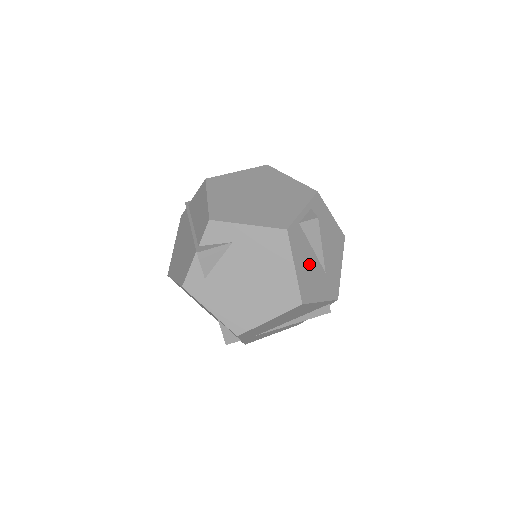
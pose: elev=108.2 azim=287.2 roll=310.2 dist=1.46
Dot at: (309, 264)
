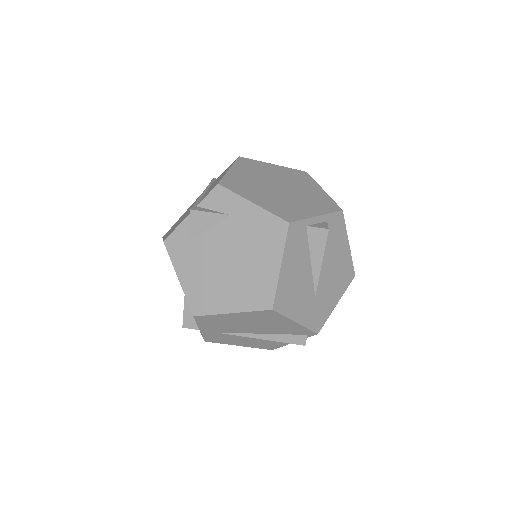
Dot at: (300, 274)
